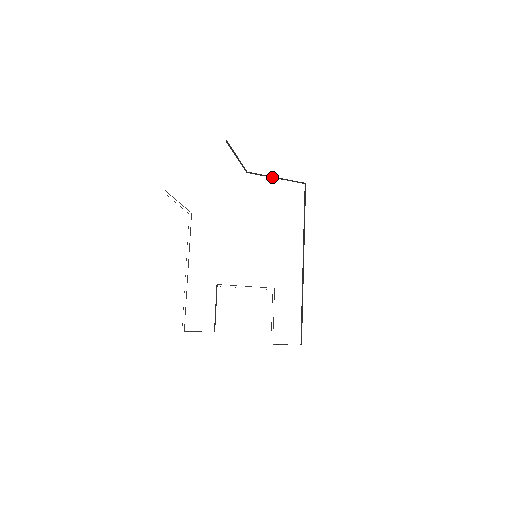
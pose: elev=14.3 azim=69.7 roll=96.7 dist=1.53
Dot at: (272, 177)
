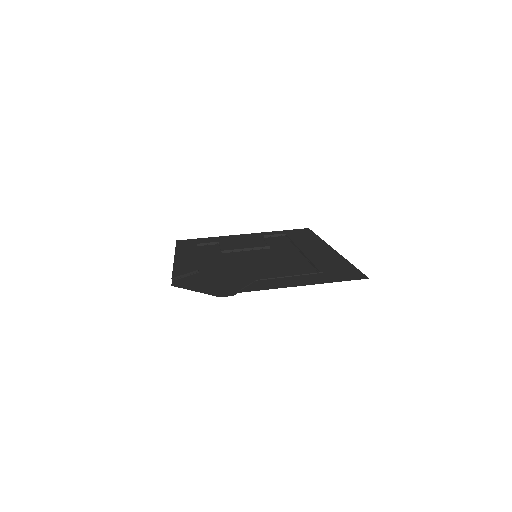
Dot at: (283, 277)
